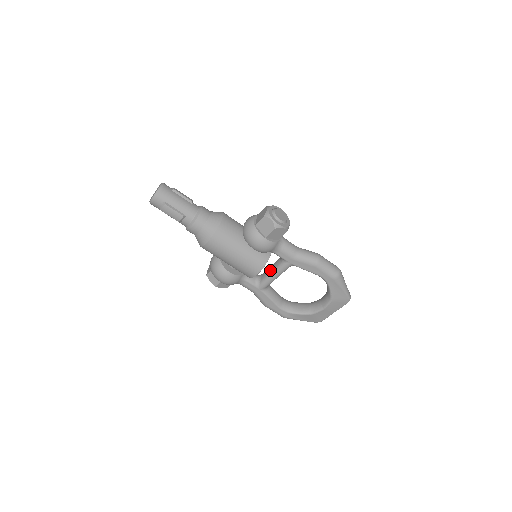
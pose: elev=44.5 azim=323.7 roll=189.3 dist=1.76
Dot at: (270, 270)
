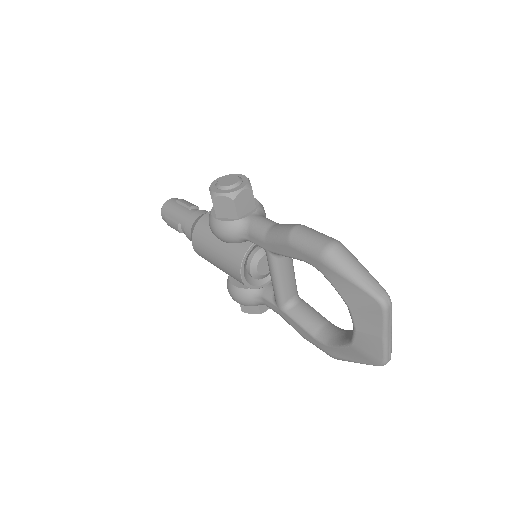
Dot at: occluded
